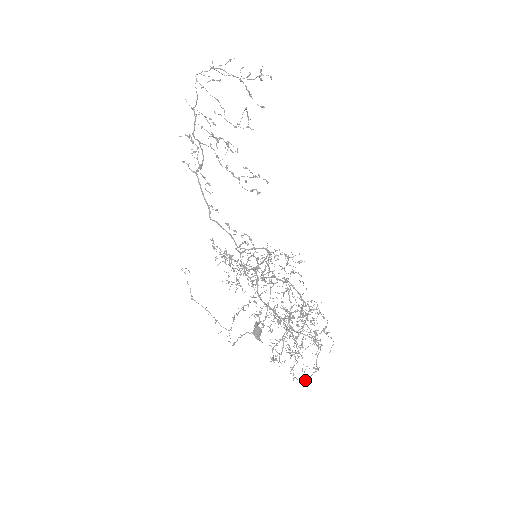
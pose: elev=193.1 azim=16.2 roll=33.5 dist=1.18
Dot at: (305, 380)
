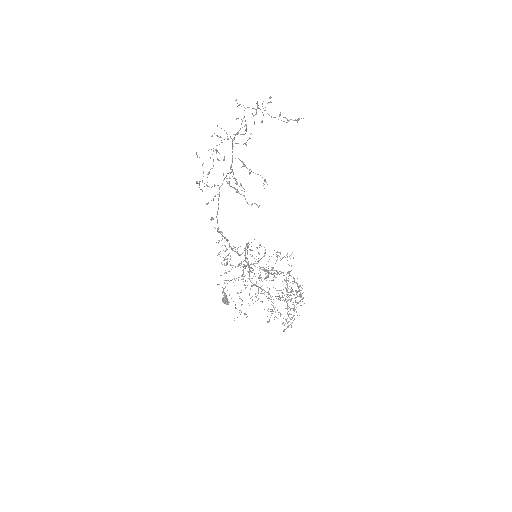
Dot at: occluded
